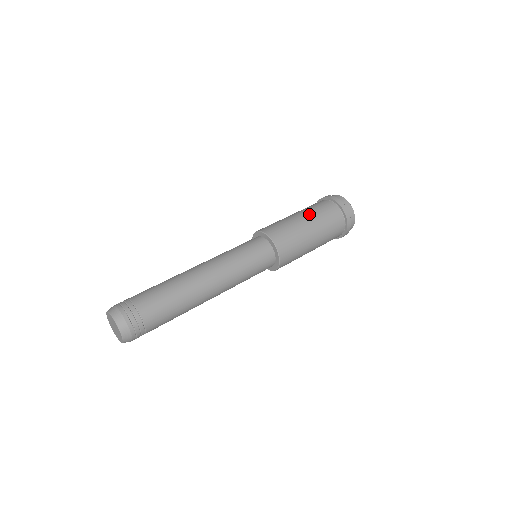
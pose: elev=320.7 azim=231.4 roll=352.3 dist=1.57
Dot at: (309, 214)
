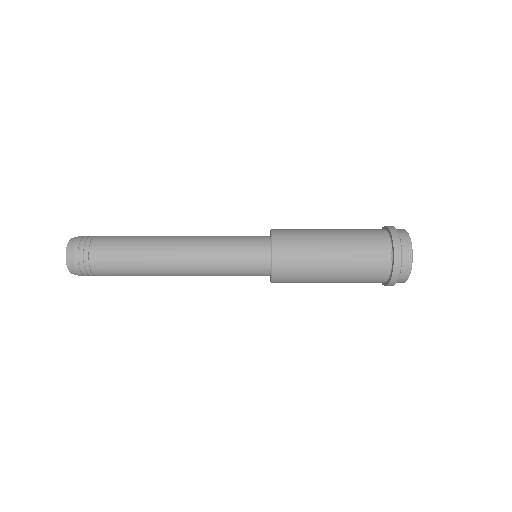
Dot at: occluded
